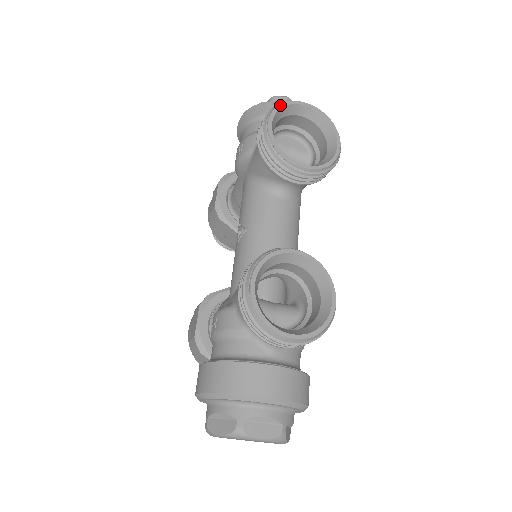
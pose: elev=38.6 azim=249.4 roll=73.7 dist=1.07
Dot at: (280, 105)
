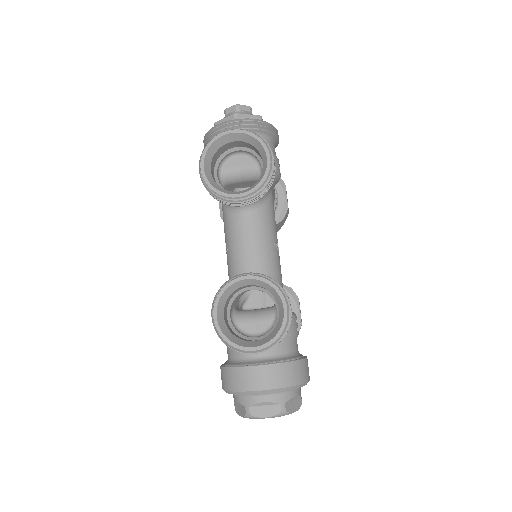
Dot at: (207, 145)
